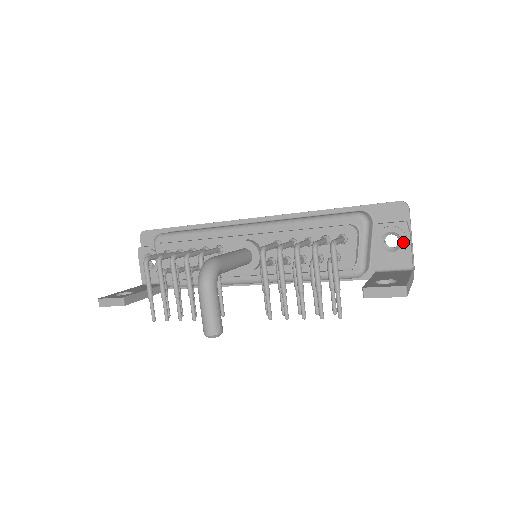
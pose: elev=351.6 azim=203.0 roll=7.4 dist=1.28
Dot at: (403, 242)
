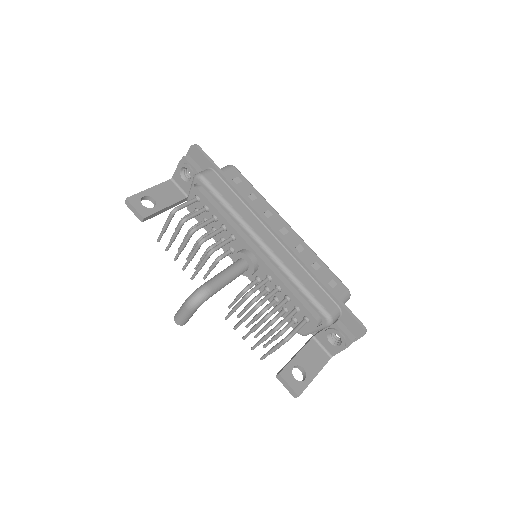
Dot at: (340, 347)
